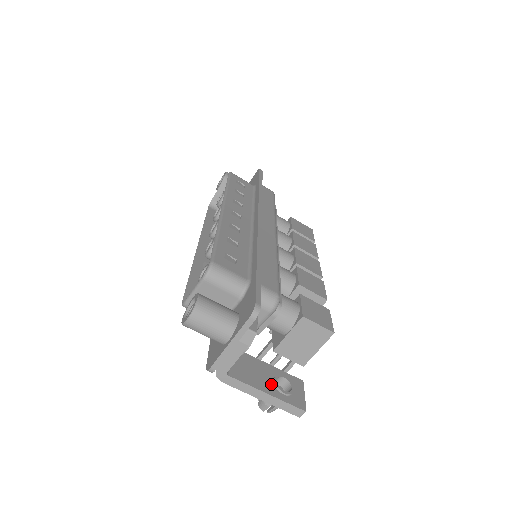
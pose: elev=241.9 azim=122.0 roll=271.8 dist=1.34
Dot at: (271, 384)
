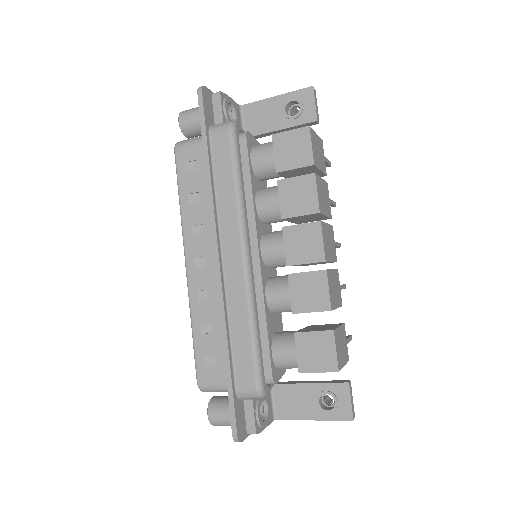
Dot at: (315, 407)
